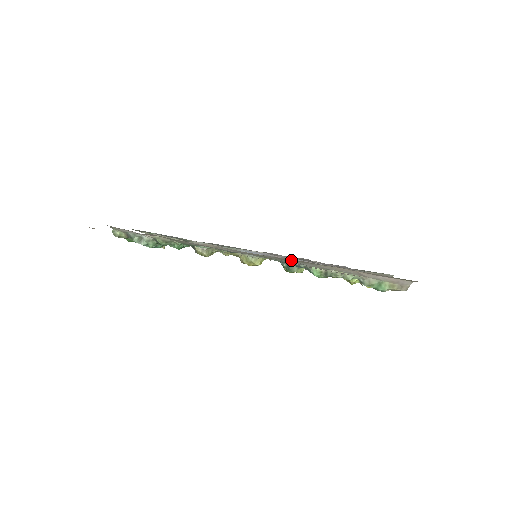
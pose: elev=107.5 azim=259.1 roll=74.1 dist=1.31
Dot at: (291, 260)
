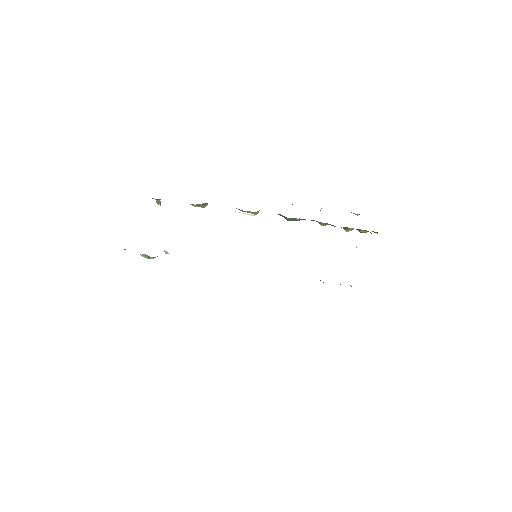
Dot at: occluded
